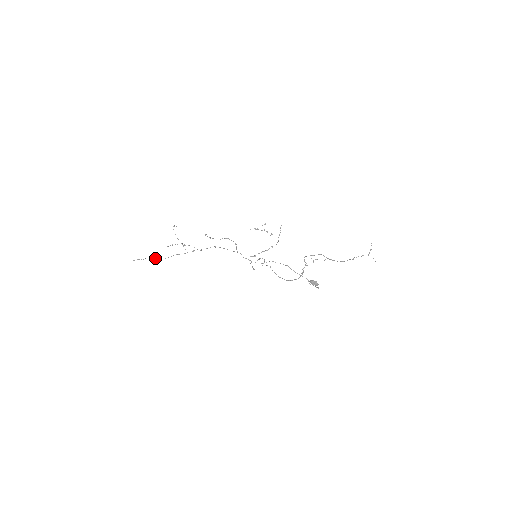
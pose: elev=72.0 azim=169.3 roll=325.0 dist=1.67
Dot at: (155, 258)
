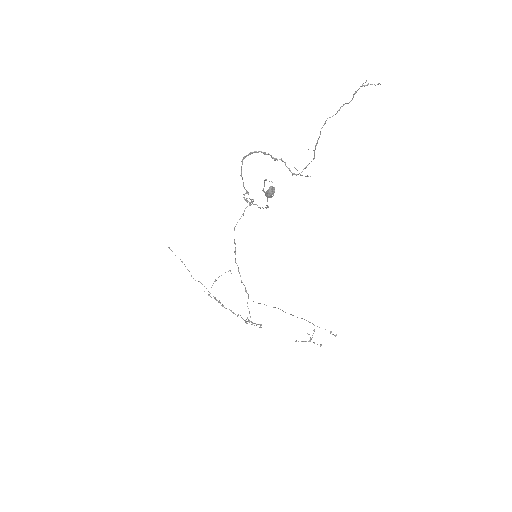
Dot at: occluded
